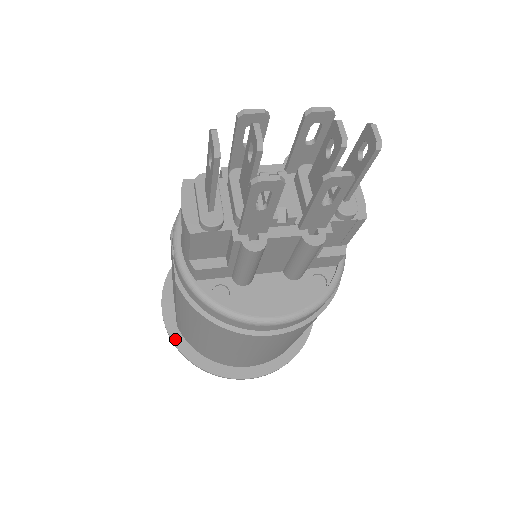
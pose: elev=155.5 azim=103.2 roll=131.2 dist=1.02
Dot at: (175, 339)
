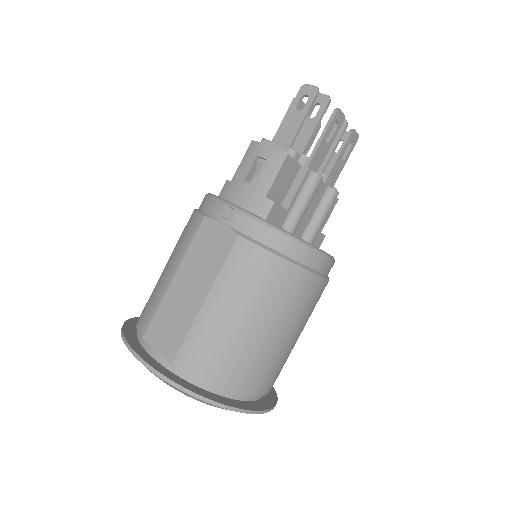
Dot at: (175, 380)
